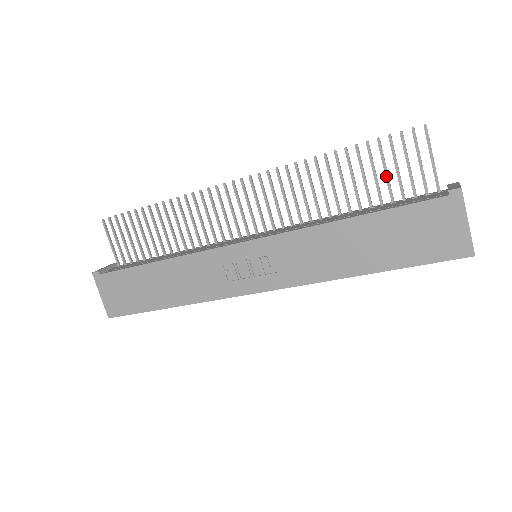
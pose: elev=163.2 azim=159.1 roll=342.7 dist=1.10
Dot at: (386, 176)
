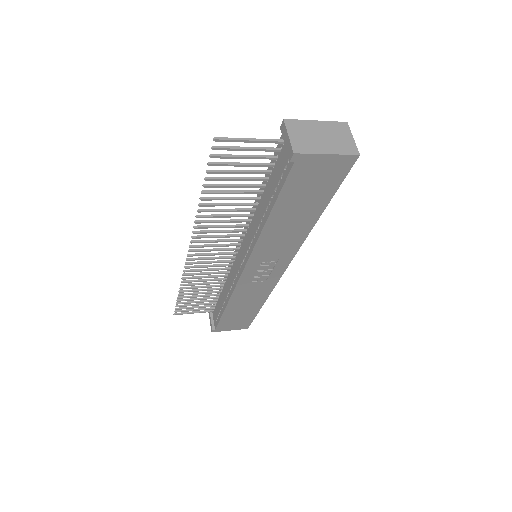
Dot at: occluded
